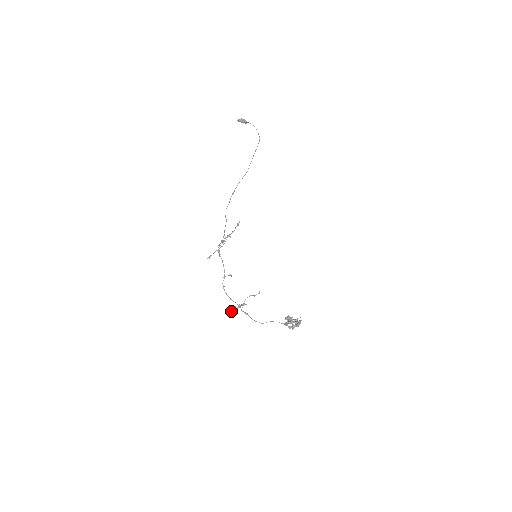
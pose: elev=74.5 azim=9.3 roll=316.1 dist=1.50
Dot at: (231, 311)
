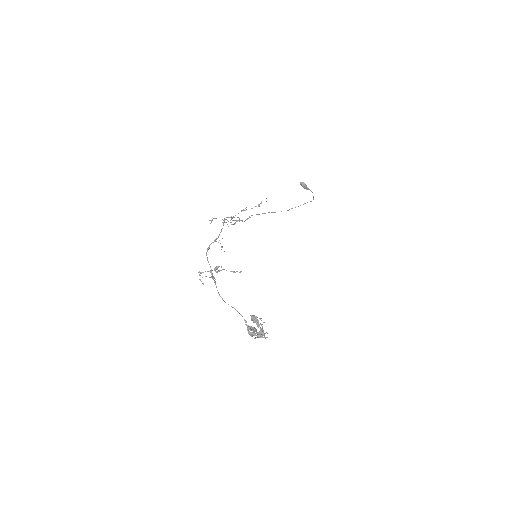
Dot at: occluded
